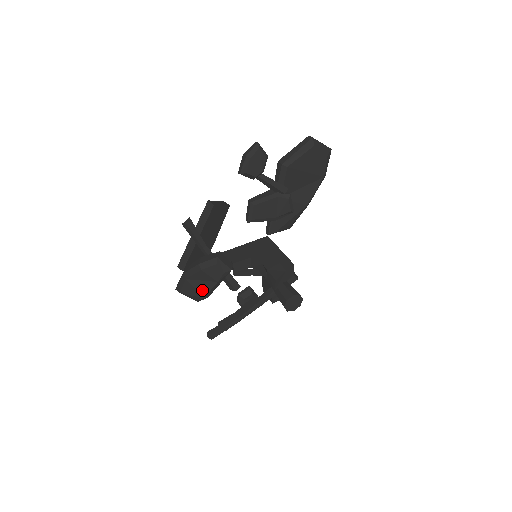
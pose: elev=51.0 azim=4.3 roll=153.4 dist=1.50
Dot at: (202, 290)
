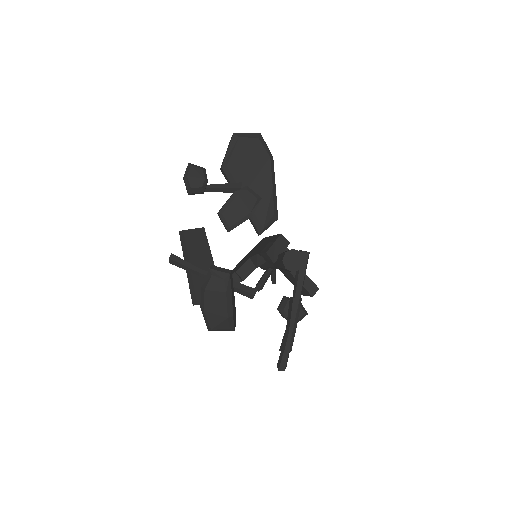
Dot at: (221, 311)
